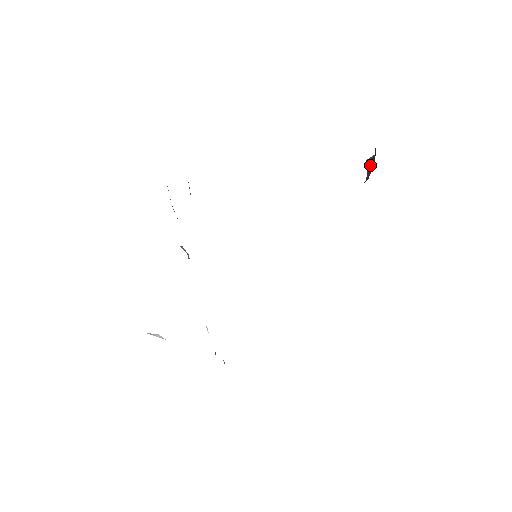
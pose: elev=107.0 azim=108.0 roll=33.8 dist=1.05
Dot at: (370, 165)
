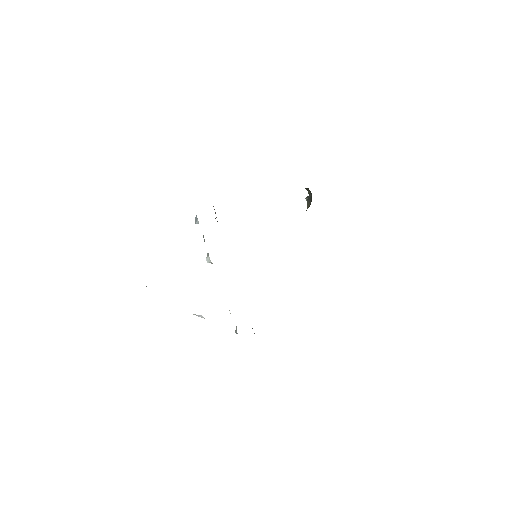
Dot at: (308, 200)
